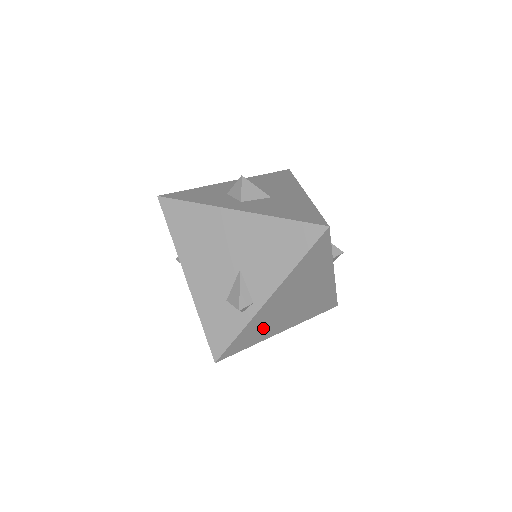
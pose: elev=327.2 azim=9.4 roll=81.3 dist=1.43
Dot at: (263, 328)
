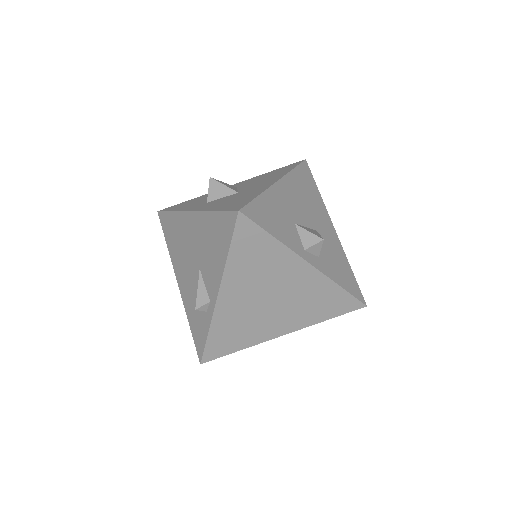
Dot at: (243, 329)
